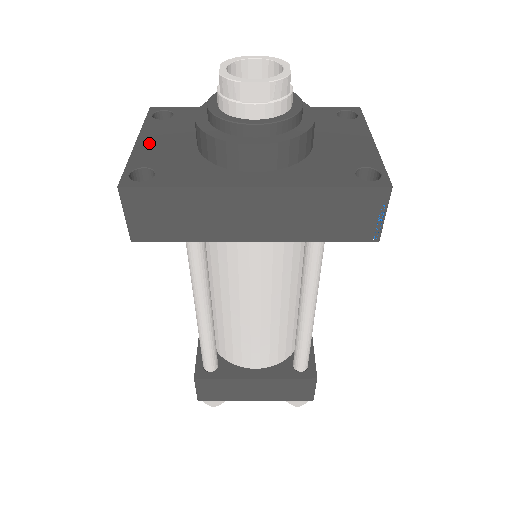
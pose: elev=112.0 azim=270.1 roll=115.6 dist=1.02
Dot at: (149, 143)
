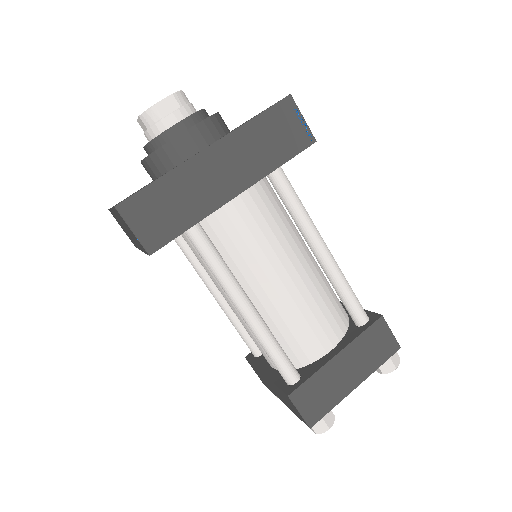
Dot at: occluded
